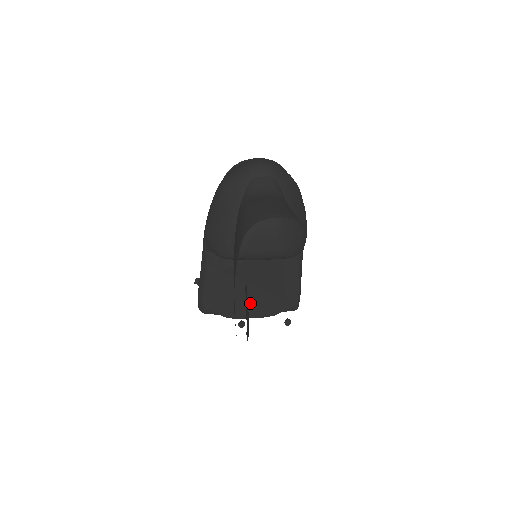
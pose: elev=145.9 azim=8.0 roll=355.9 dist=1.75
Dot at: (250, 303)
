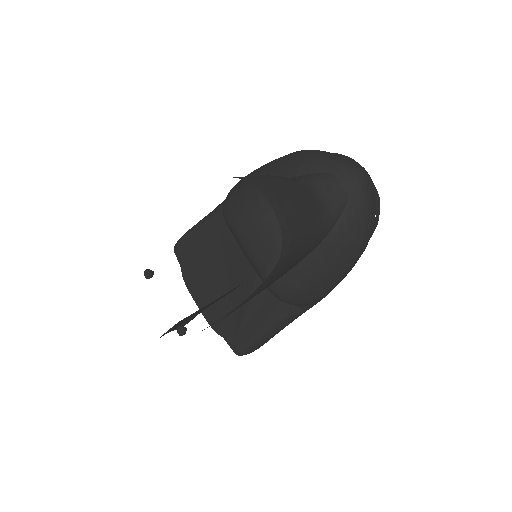
Dot at: (210, 292)
